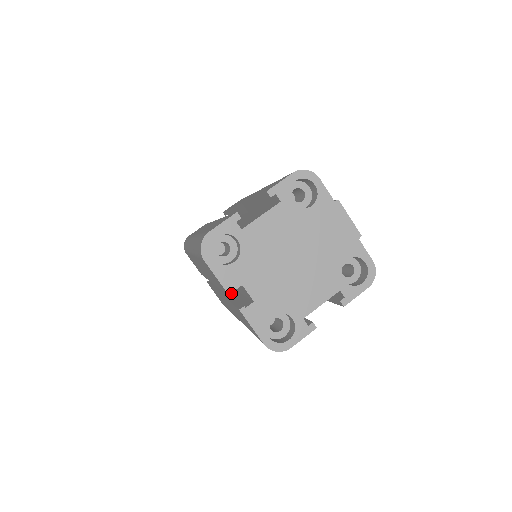
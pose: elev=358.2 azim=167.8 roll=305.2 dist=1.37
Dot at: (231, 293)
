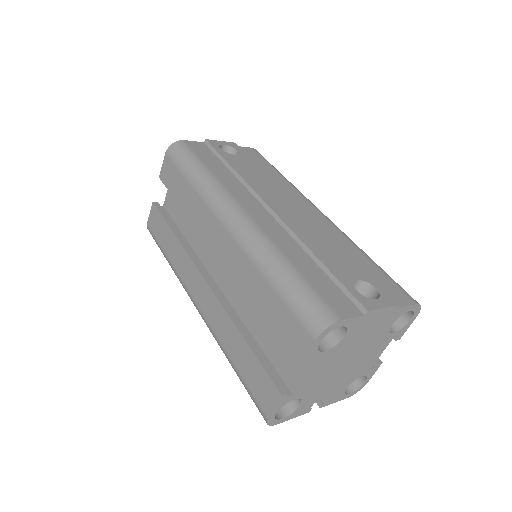
Dot at: (309, 411)
